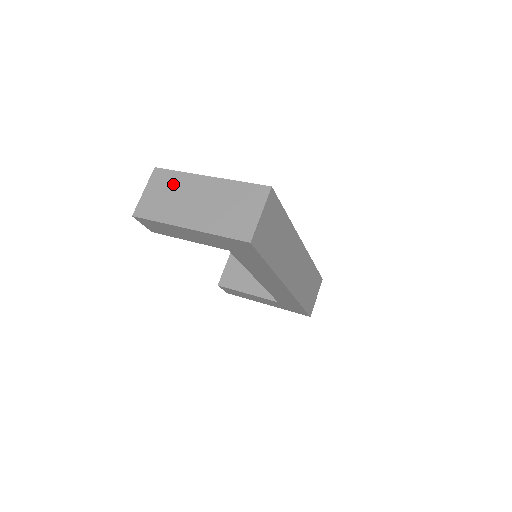
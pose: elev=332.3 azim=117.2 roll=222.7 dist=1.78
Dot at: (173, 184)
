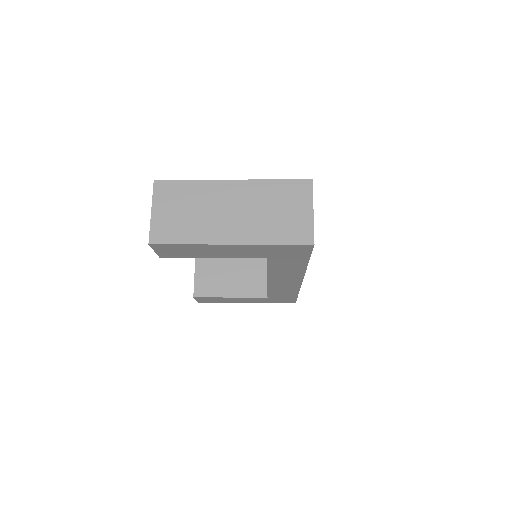
Dot at: (189, 196)
